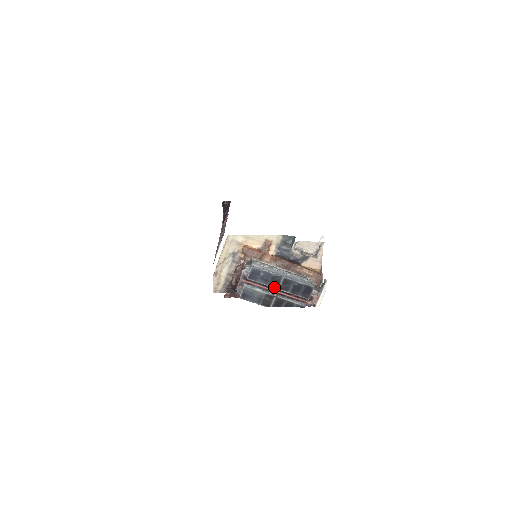
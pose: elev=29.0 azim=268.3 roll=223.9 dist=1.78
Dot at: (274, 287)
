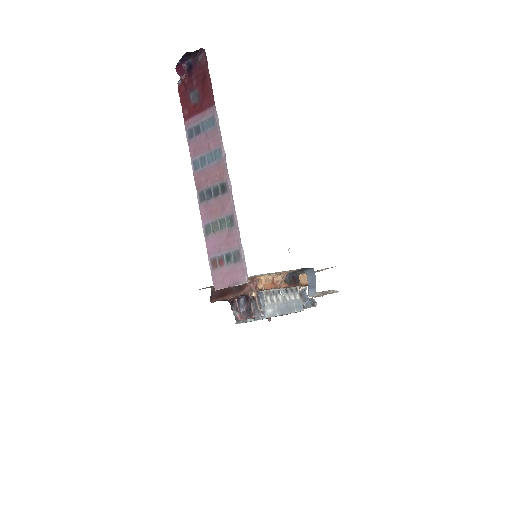
Dot at: occluded
